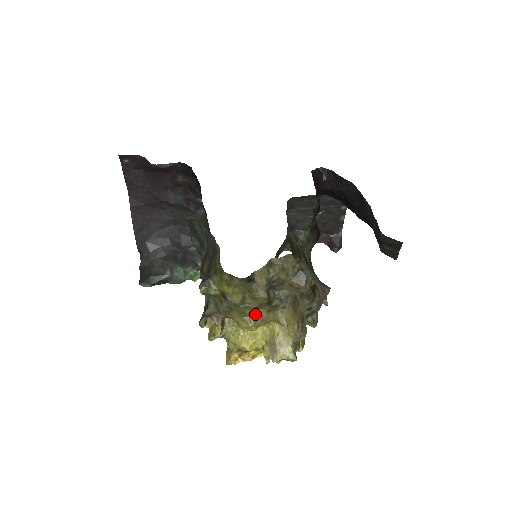
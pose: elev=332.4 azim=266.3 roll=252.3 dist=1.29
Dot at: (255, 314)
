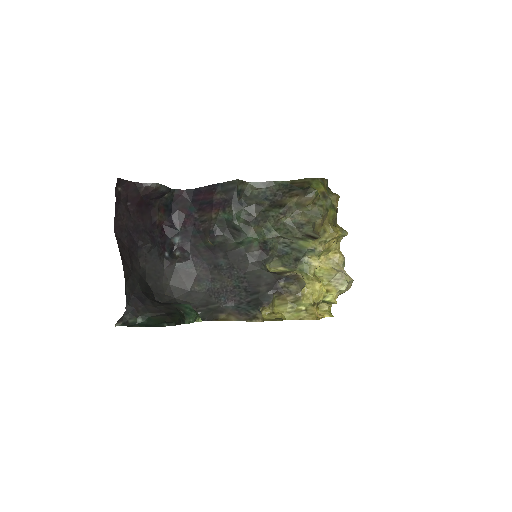
Dot at: (332, 224)
